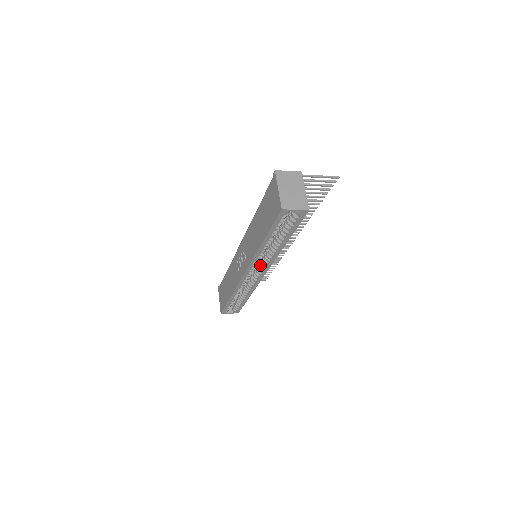
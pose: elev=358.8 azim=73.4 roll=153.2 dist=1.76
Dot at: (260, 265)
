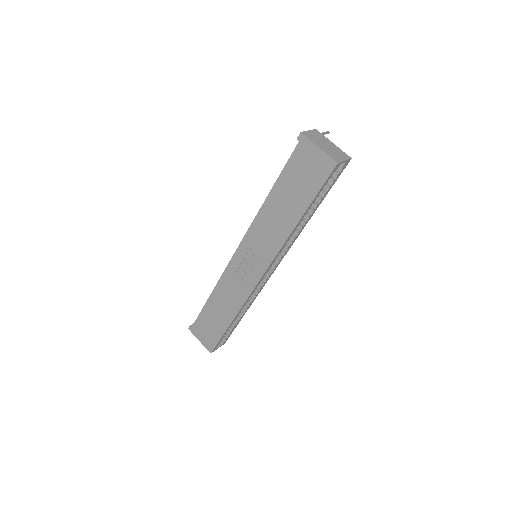
Dot at: occluded
